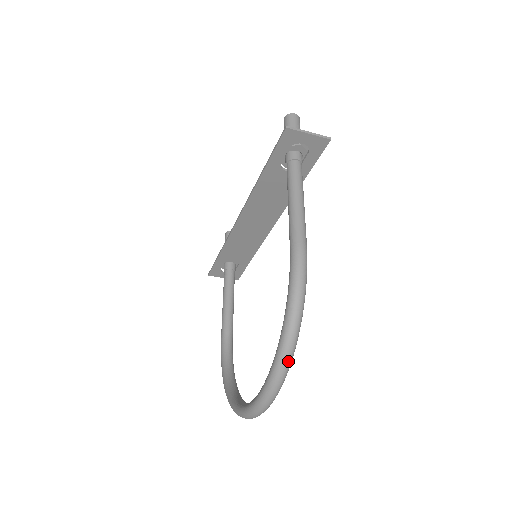
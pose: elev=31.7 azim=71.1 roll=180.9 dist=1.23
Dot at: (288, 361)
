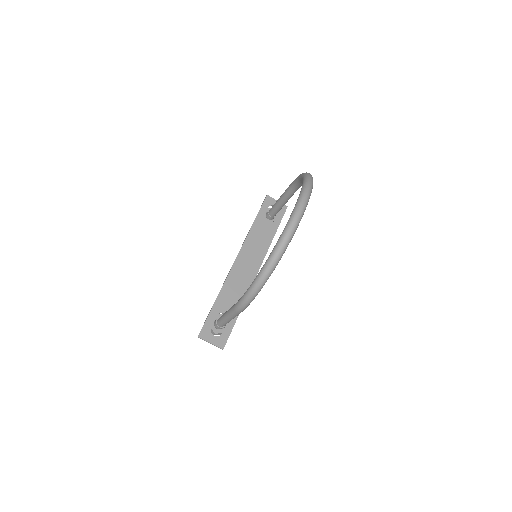
Dot at: (311, 176)
